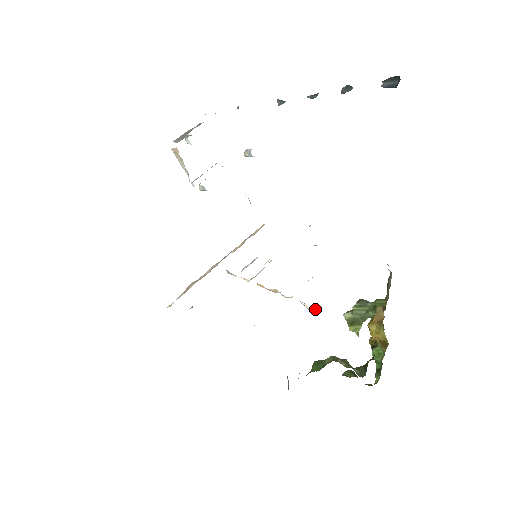
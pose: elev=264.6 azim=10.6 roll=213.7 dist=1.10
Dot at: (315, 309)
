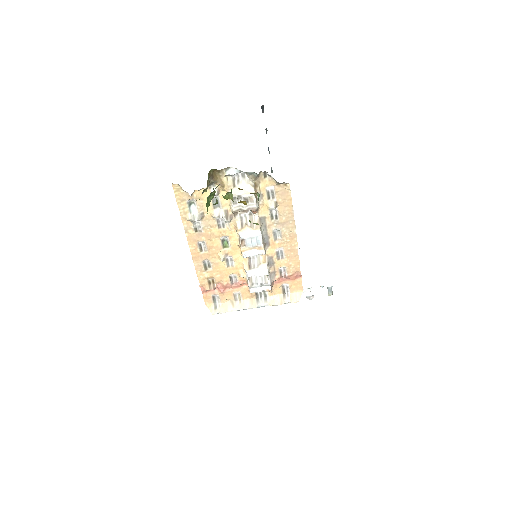
Dot at: (231, 203)
